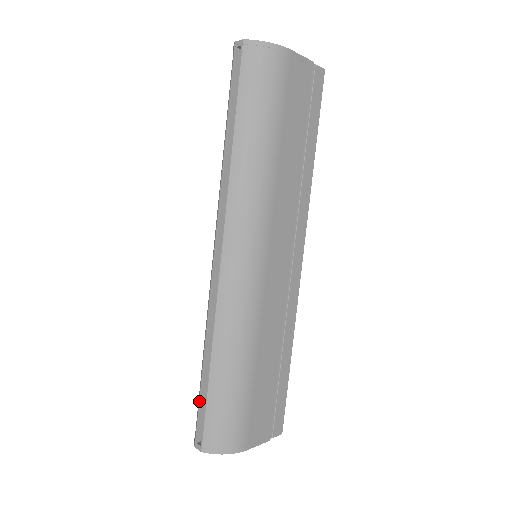
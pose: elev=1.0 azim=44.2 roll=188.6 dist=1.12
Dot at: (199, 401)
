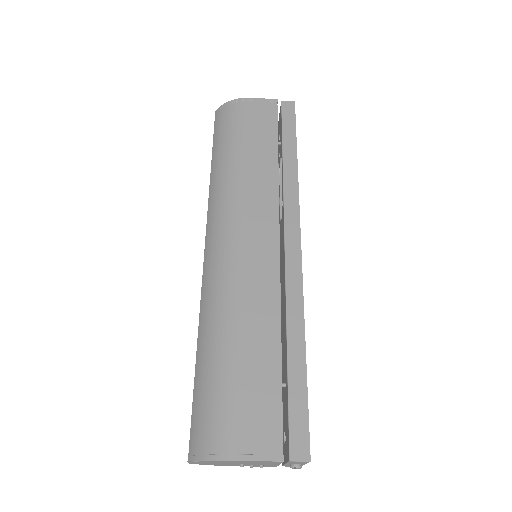
Dot at: occluded
